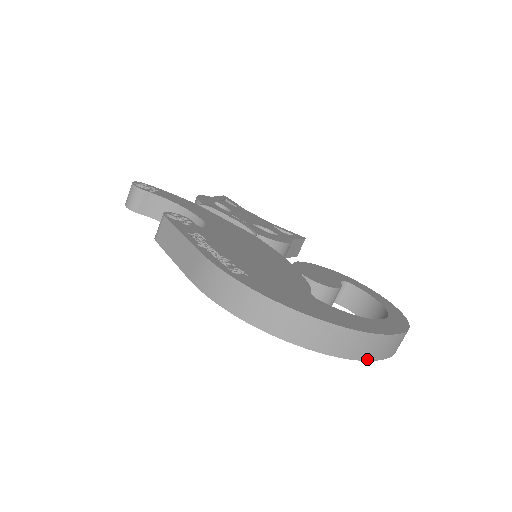
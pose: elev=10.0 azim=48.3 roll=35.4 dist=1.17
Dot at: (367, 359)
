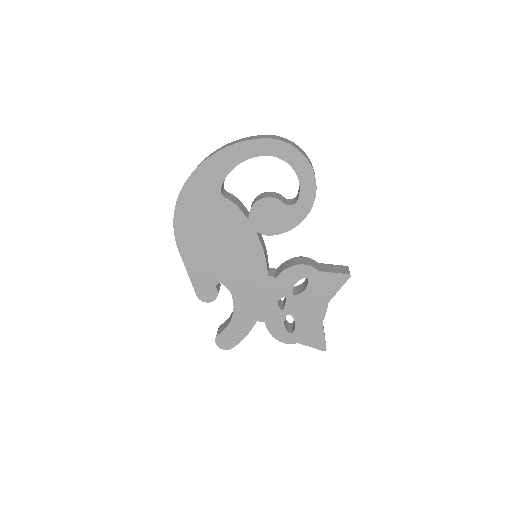
Dot at: (230, 145)
